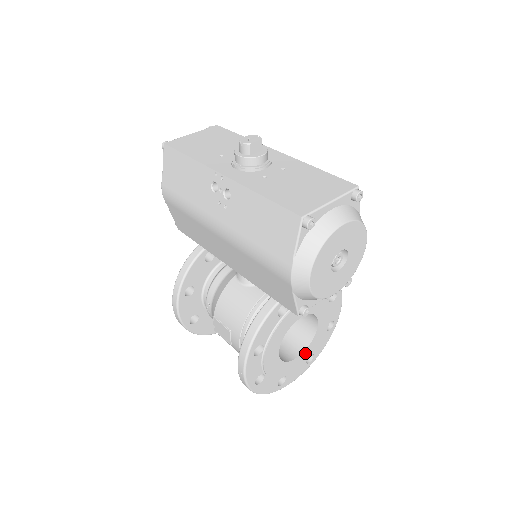
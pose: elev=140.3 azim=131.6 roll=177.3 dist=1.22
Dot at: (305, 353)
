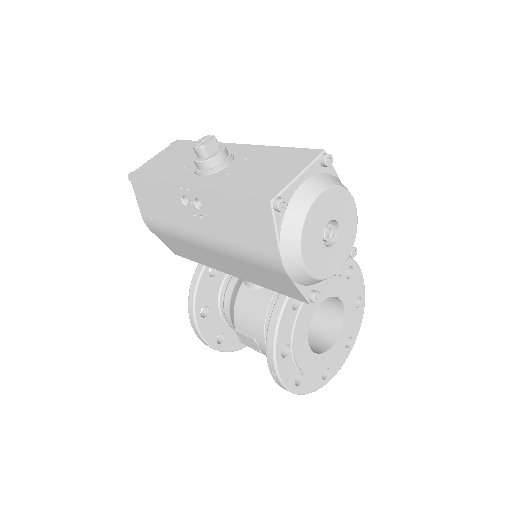
Dot at: (340, 338)
